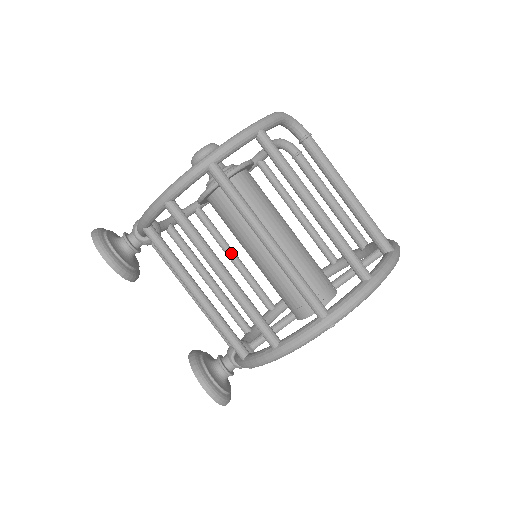
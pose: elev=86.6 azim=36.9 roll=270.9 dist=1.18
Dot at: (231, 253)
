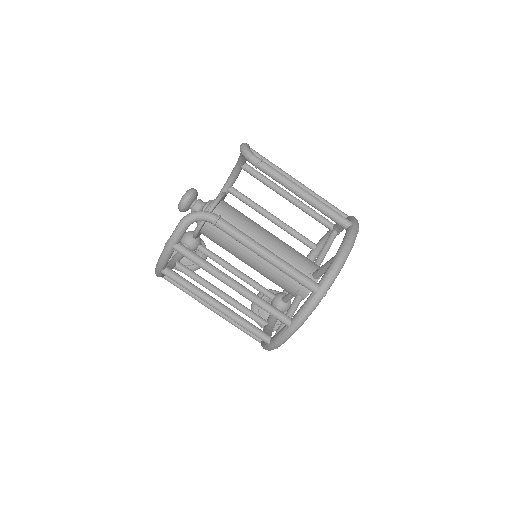
Dot at: (266, 217)
